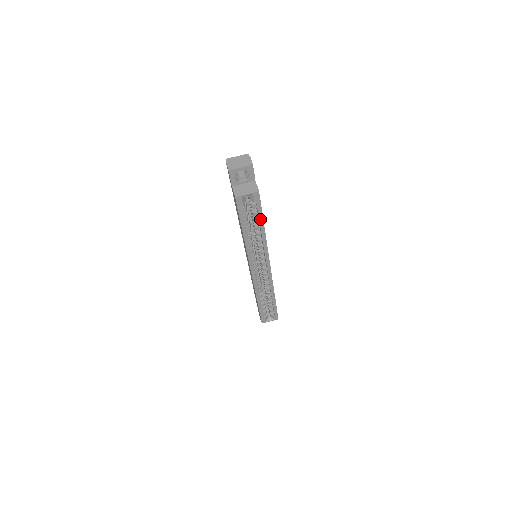
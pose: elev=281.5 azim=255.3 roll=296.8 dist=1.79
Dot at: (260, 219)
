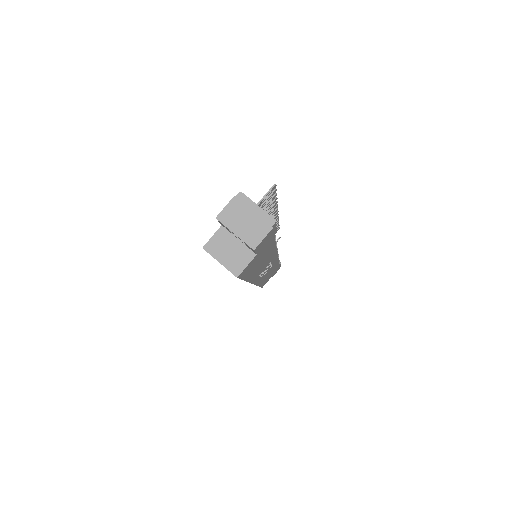
Dot at: occluded
